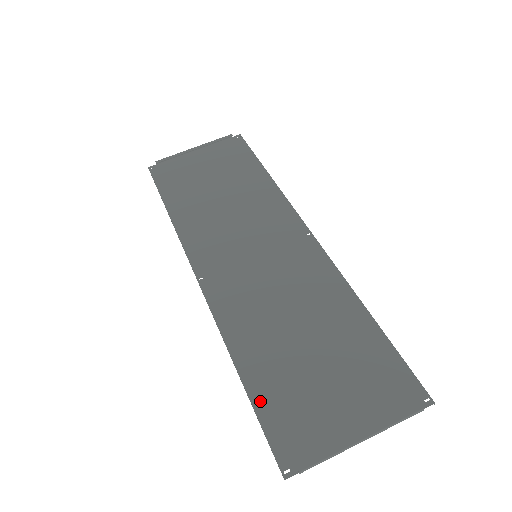
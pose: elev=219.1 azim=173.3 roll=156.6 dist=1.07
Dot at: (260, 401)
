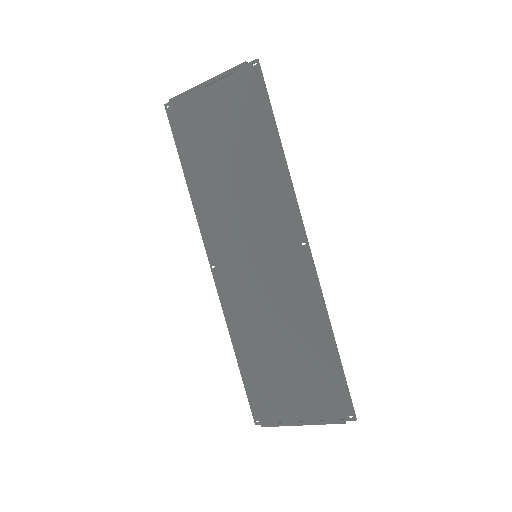
Dot at: (247, 378)
